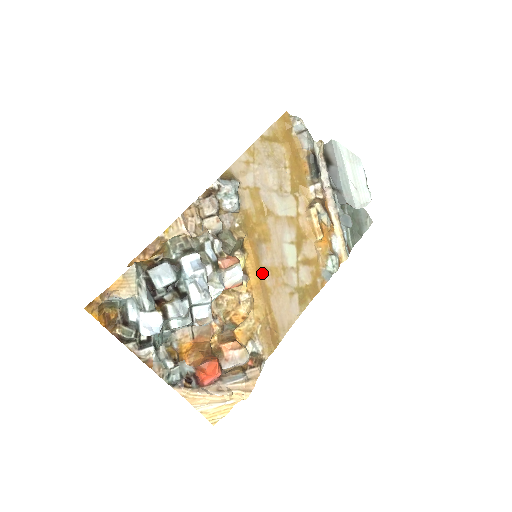
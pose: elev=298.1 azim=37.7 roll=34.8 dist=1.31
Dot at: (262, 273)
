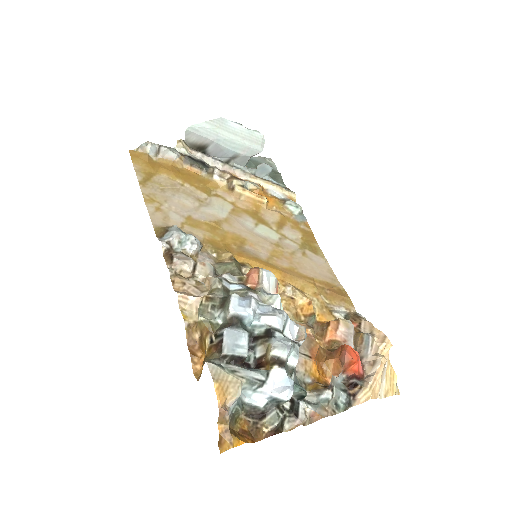
Dot at: (272, 264)
